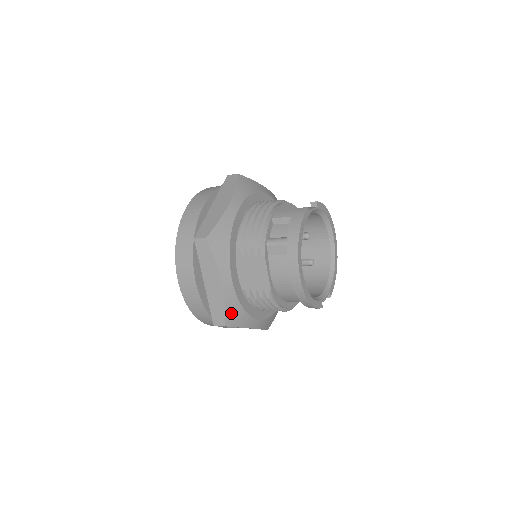
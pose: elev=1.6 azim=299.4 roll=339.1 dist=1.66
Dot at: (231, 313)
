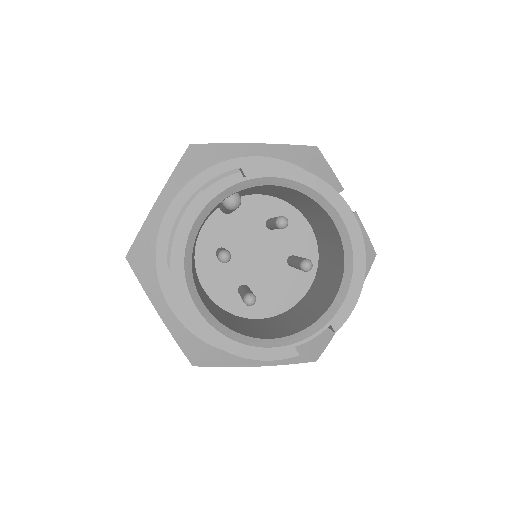
Dot at: (192, 350)
